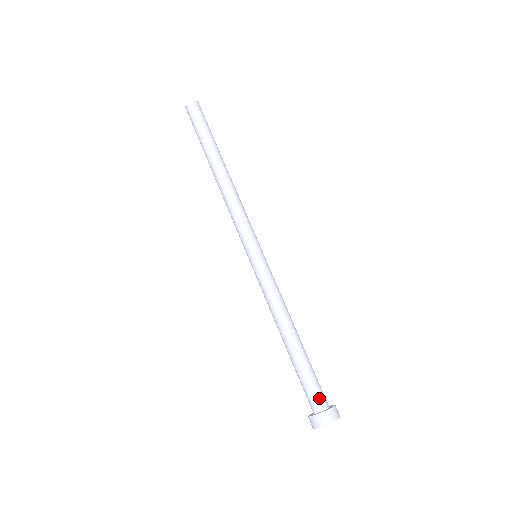
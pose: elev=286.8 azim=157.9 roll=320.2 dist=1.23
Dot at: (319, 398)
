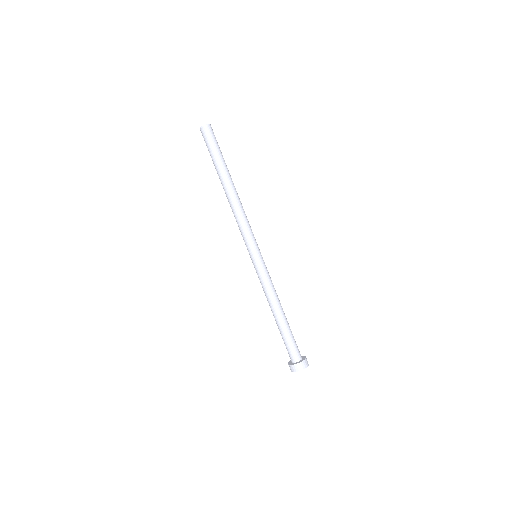
Dot at: (299, 352)
